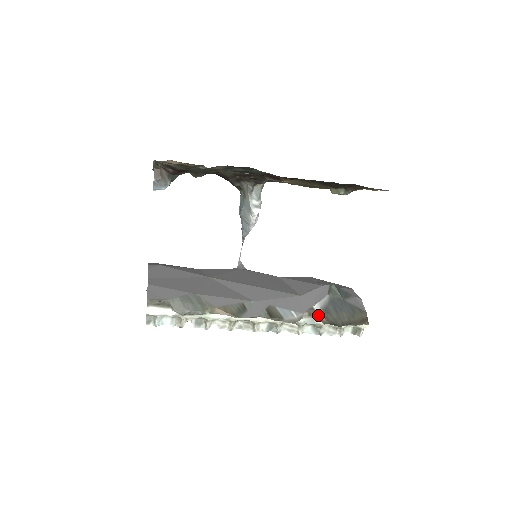
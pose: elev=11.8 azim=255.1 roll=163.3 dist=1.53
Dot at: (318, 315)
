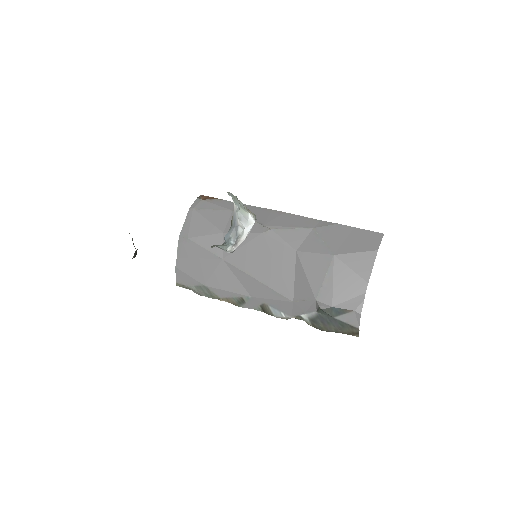
Dot at: (305, 321)
